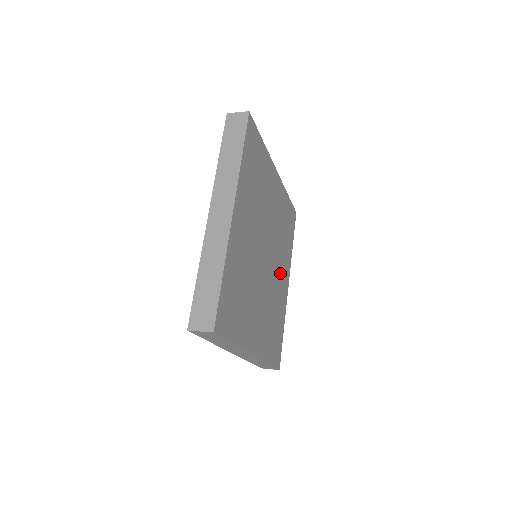
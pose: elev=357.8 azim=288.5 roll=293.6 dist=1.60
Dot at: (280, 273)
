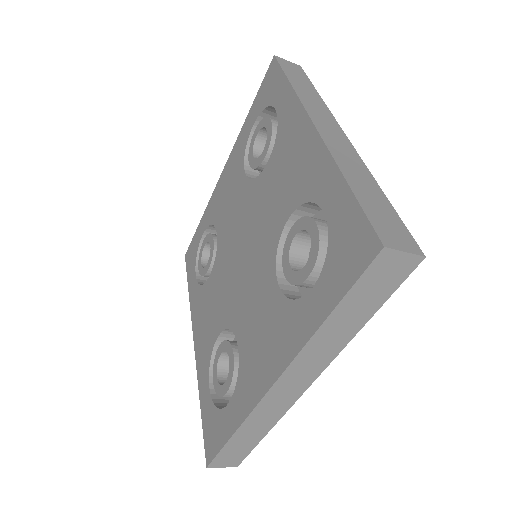
Dot at: occluded
